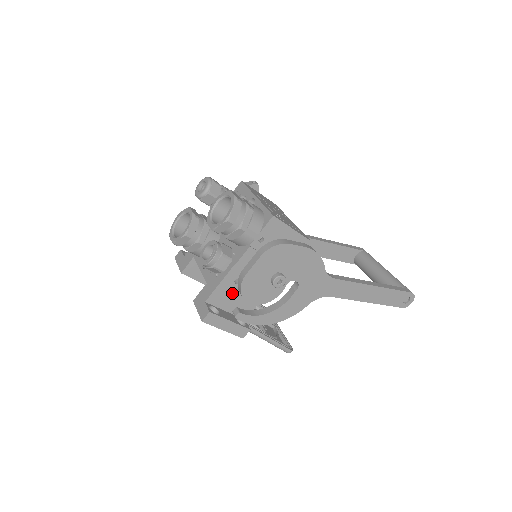
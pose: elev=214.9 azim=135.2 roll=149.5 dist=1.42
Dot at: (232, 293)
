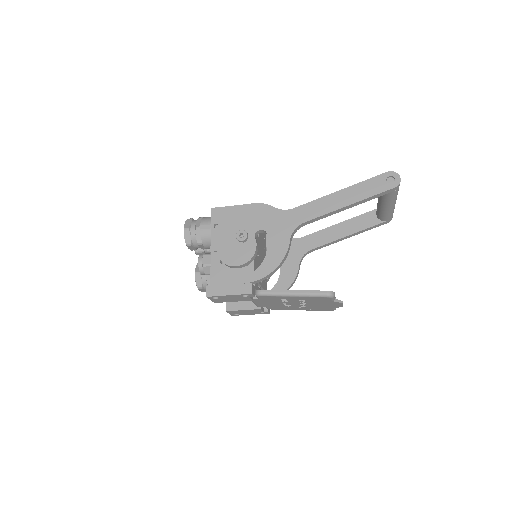
Dot at: (226, 272)
